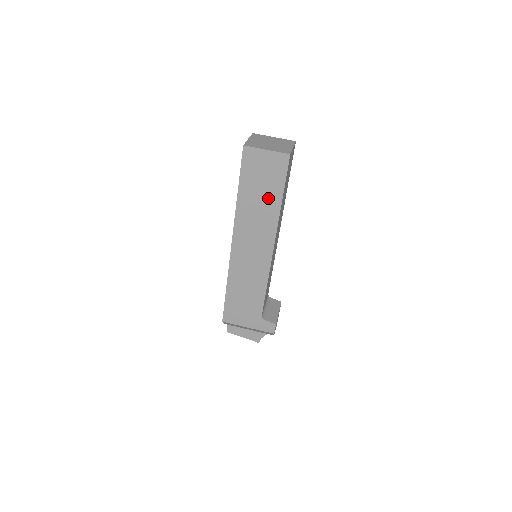
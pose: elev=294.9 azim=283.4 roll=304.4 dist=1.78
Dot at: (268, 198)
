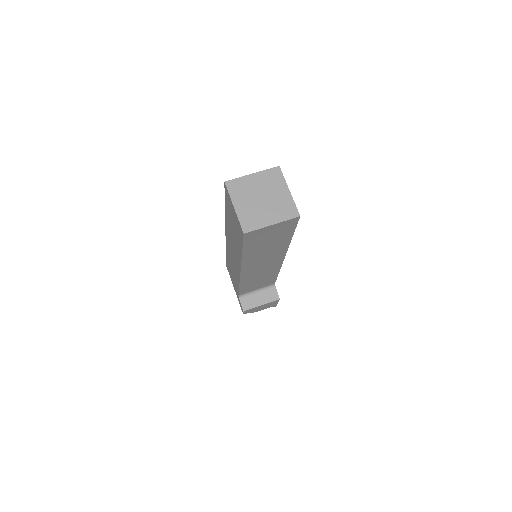
Dot at: occluded
